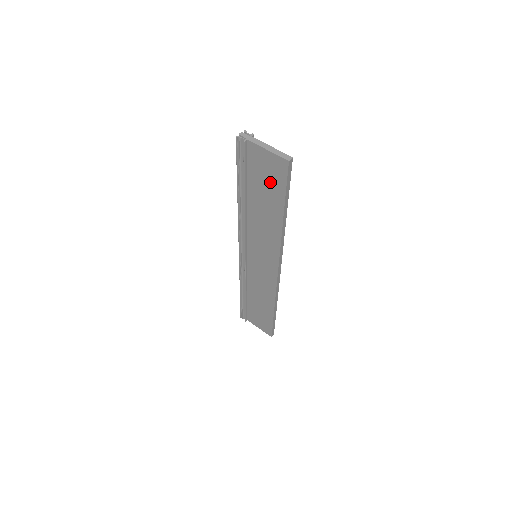
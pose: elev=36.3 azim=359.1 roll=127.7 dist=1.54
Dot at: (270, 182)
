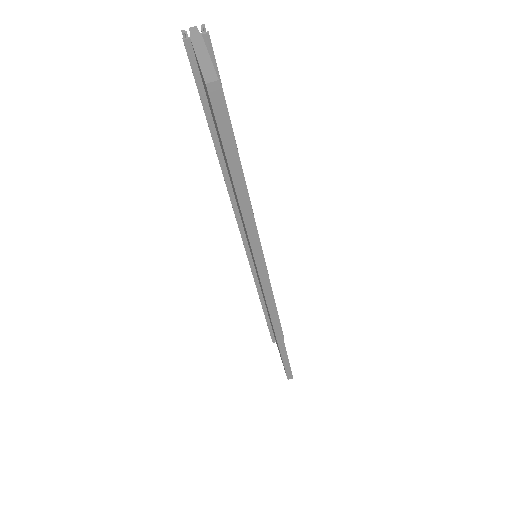
Dot at: occluded
